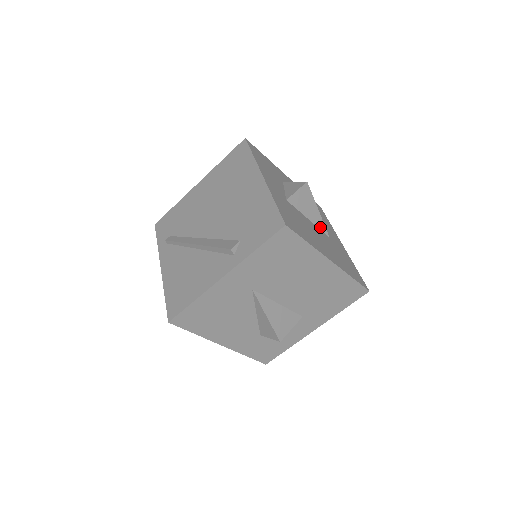
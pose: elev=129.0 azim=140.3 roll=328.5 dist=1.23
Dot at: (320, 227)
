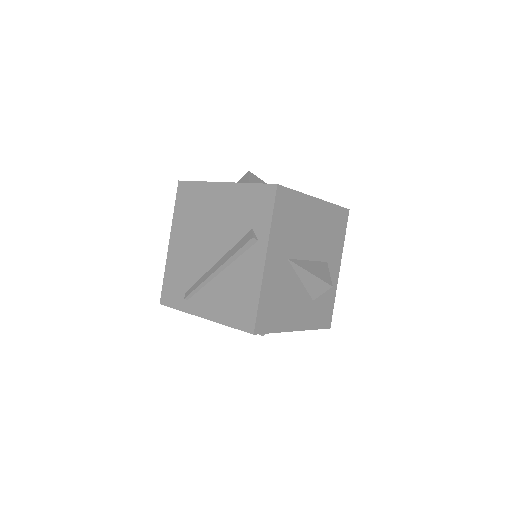
Dot at: occluded
